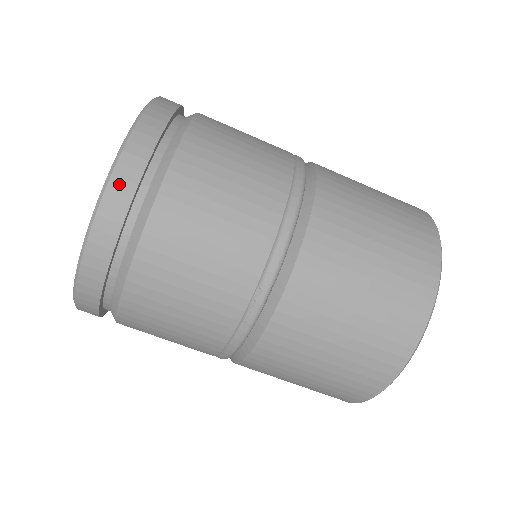
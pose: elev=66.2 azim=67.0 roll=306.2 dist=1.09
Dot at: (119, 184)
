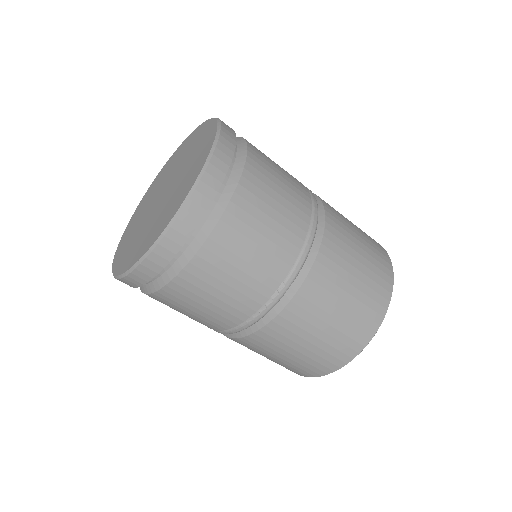
Dot at: (205, 188)
